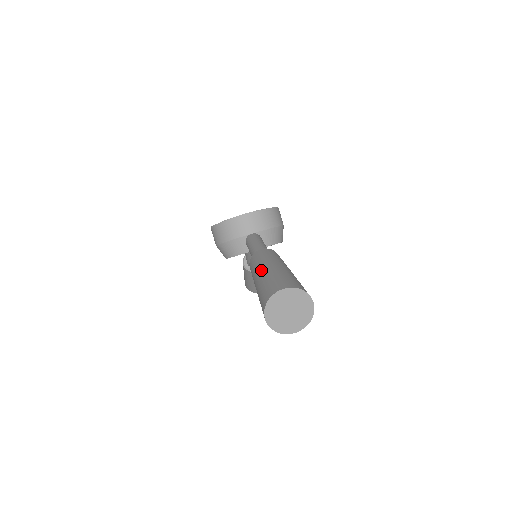
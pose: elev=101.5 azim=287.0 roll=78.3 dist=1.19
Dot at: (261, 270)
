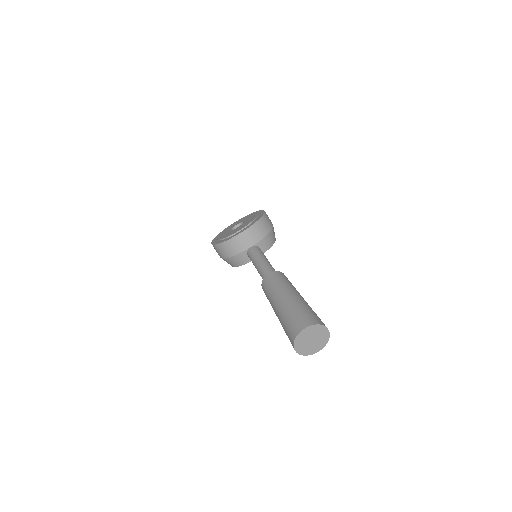
Dot at: (277, 302)
